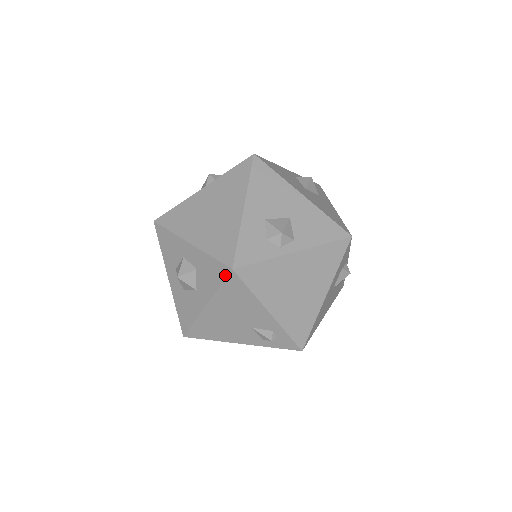
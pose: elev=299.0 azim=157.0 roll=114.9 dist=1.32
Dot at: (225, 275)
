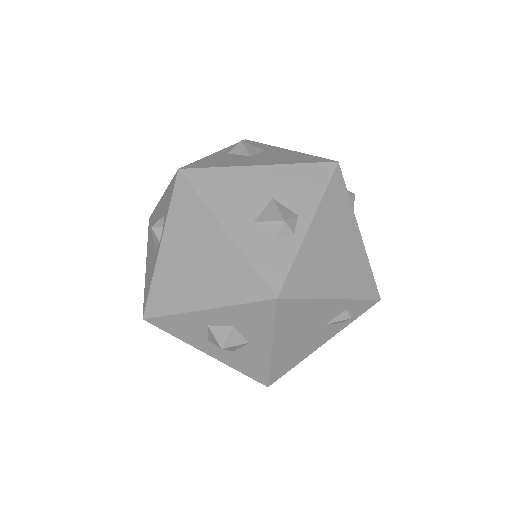
Dot at: (273, 309)
